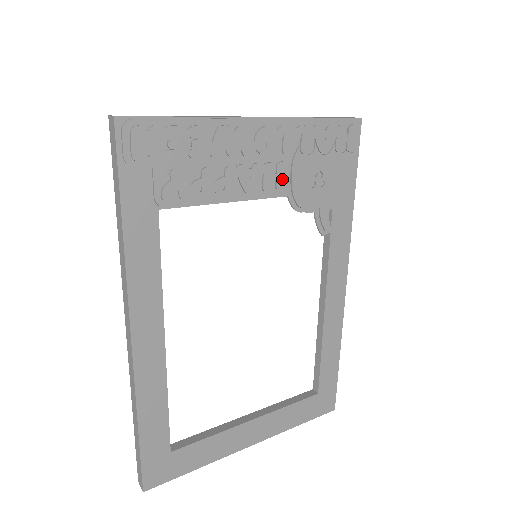
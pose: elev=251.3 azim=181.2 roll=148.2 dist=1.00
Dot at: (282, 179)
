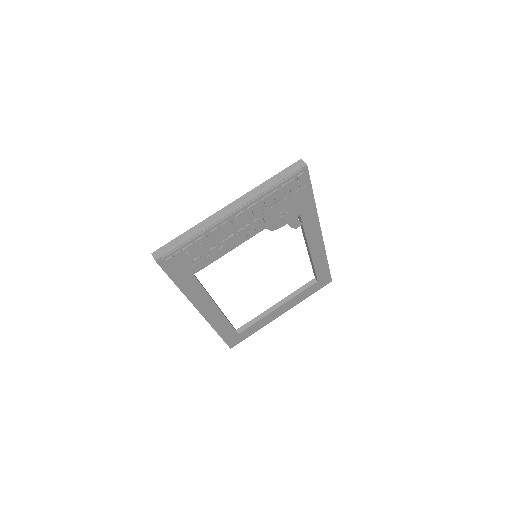
Dot at: (259, 226)
